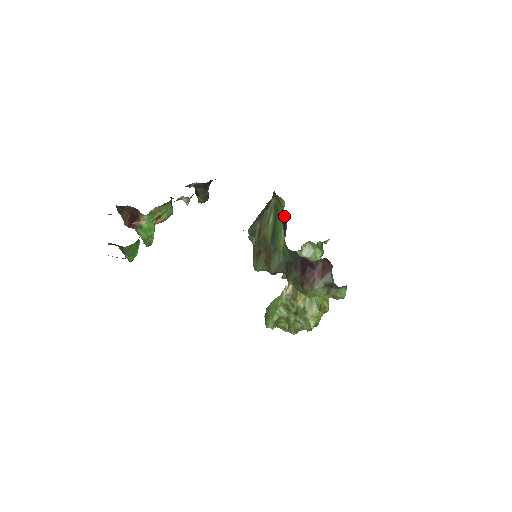
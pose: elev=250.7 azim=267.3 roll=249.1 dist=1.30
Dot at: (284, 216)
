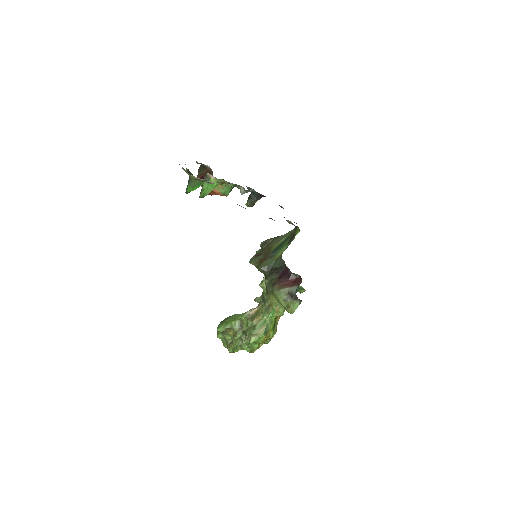
Dot at: occluded
